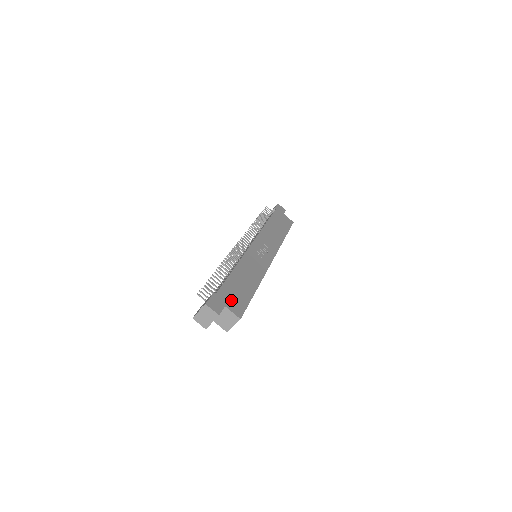
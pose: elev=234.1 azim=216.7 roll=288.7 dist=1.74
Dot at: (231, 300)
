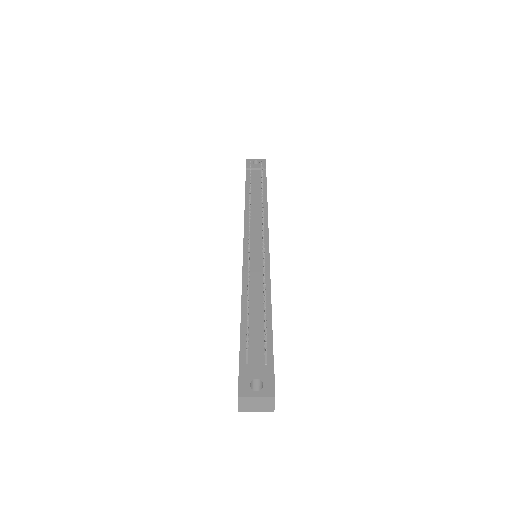
Dot at: occluded
